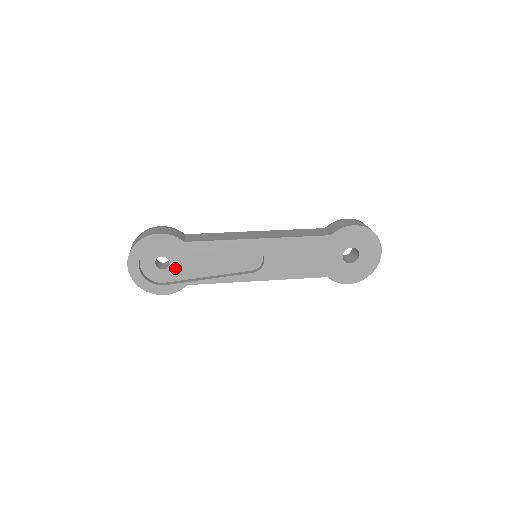
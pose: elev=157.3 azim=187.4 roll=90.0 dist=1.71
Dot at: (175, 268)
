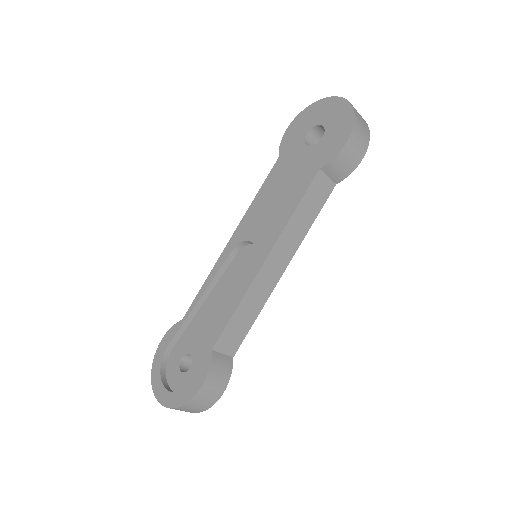
Dot at: (198, 353)
